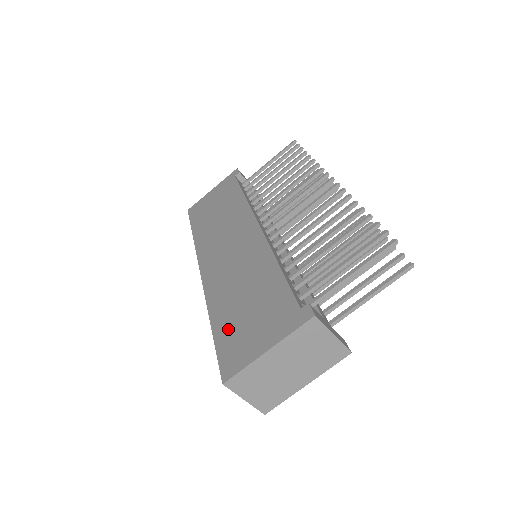
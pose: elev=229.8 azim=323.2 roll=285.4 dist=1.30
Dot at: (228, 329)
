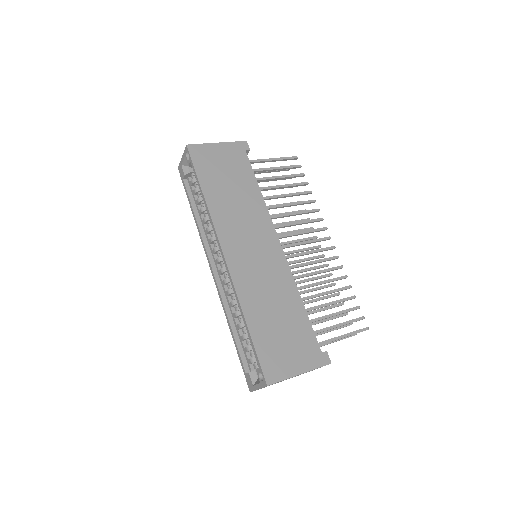
Dot at: (265, 339)
